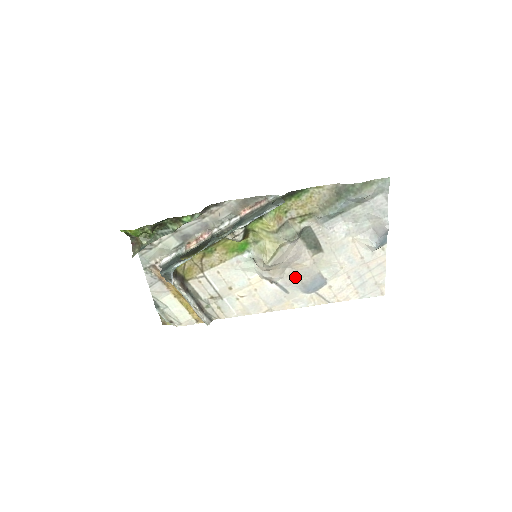
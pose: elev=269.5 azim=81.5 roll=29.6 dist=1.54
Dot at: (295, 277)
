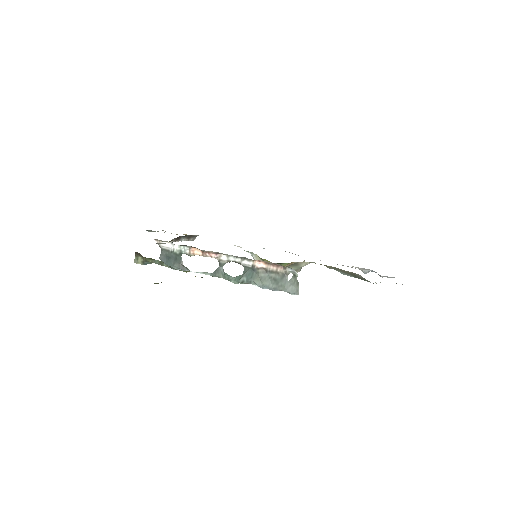
Dot at: occluded
